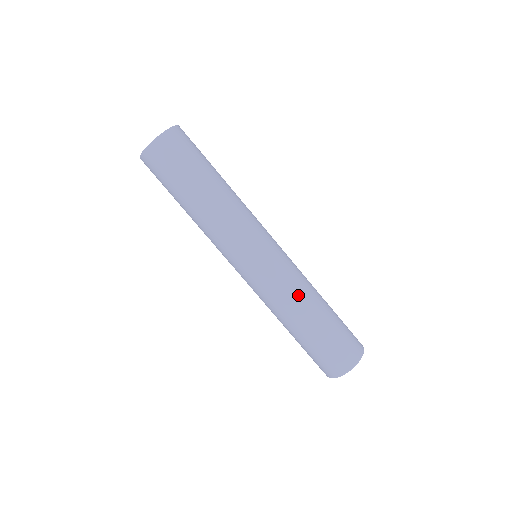
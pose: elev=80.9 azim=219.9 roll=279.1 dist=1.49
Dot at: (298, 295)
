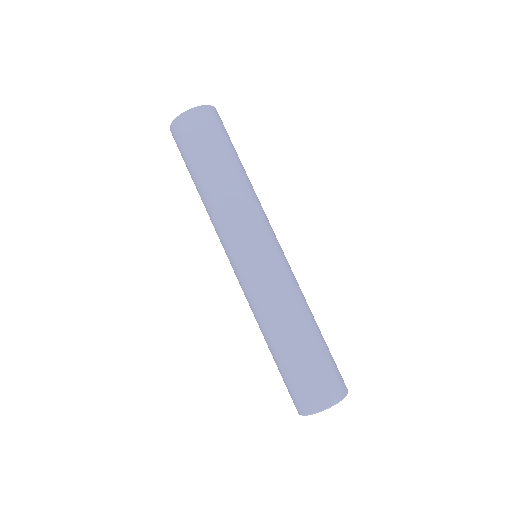
Dot at: (288, 304)
